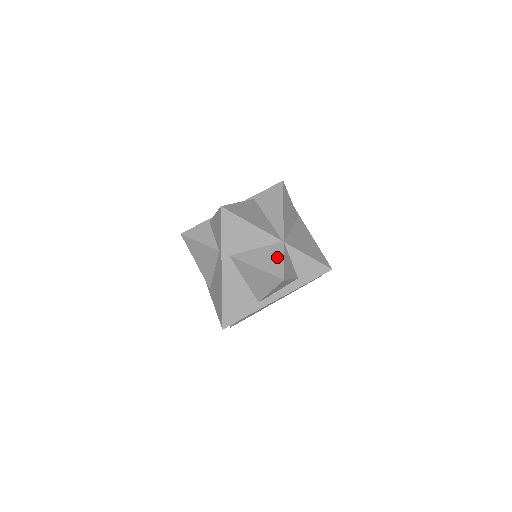
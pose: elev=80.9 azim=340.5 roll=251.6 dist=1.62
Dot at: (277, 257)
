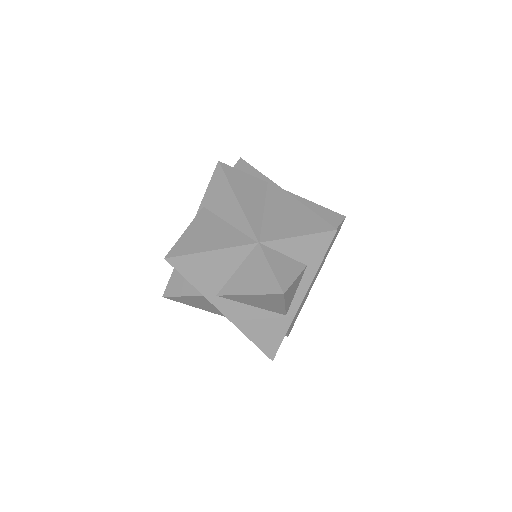
Dot at: (262, 268)
